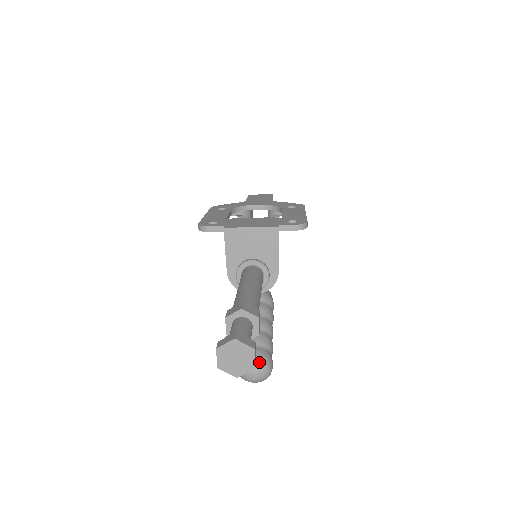
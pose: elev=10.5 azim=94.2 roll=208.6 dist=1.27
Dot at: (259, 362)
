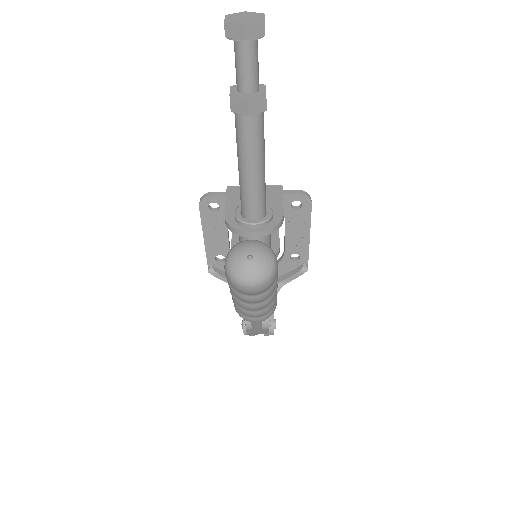
Dot at: (259, 241)
